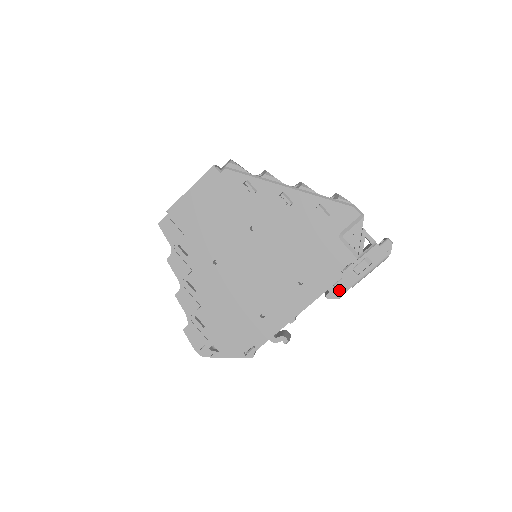
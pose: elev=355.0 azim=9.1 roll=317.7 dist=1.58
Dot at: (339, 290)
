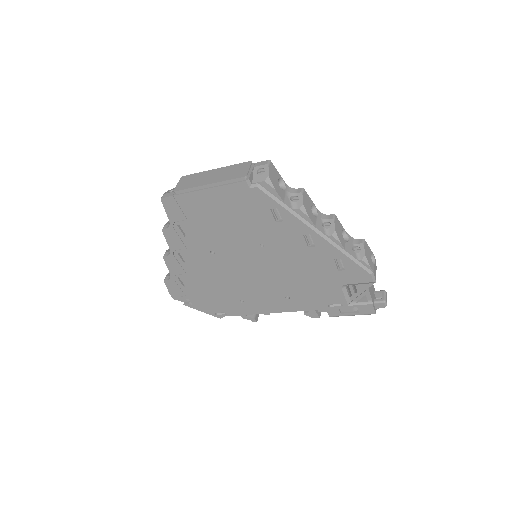
Dot at: (319, 312)
